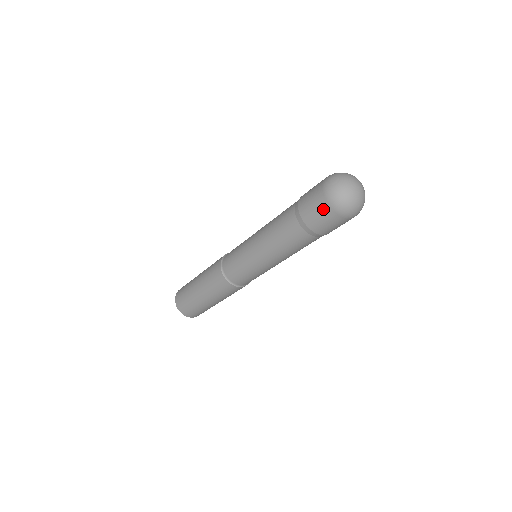
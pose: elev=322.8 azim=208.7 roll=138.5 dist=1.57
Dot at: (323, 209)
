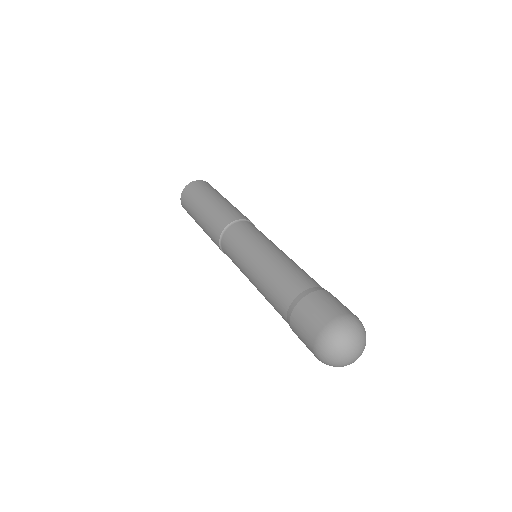
Dot at: (310, 350)
